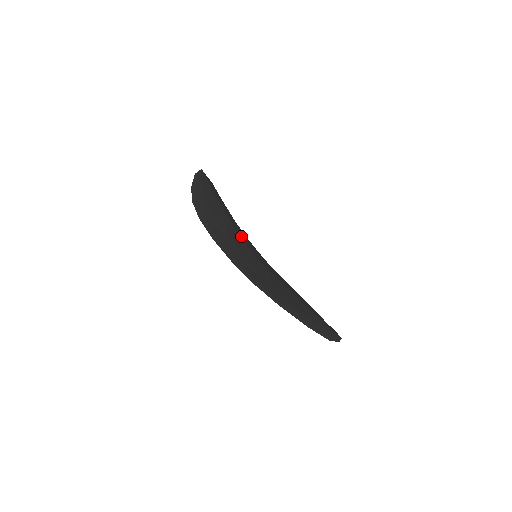
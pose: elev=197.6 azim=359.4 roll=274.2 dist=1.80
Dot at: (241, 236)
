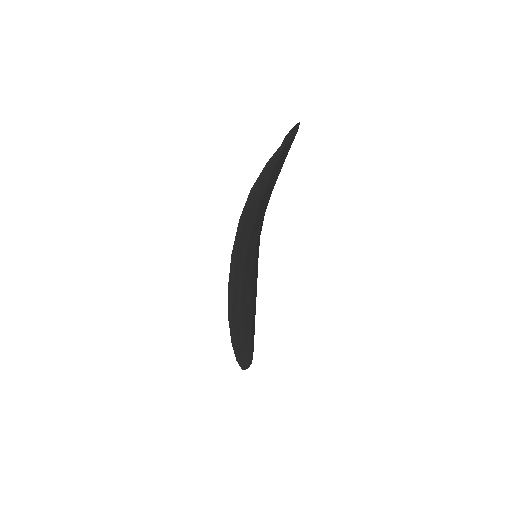
Dot at: (262, 221)
